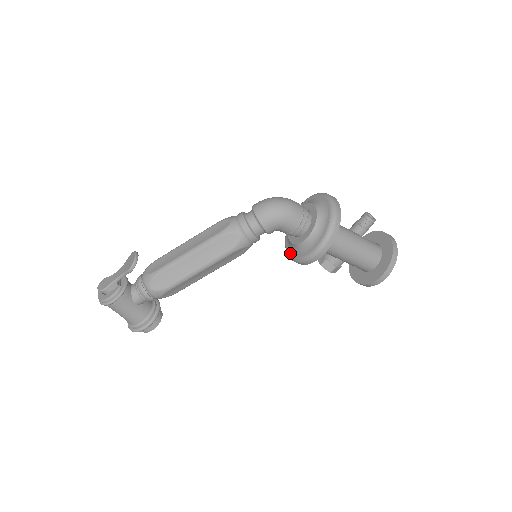
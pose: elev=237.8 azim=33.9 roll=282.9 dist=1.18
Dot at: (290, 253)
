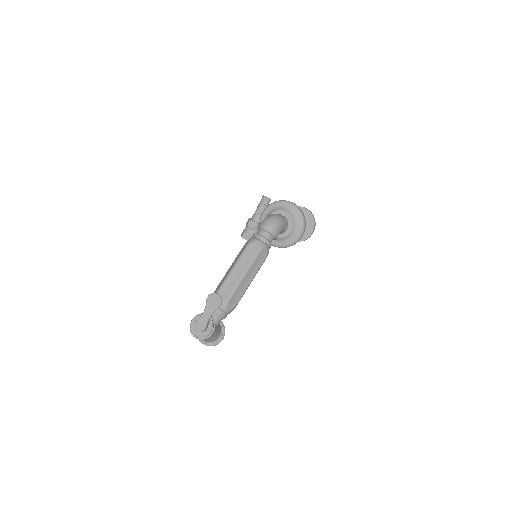
Dot at: (277, 244)
